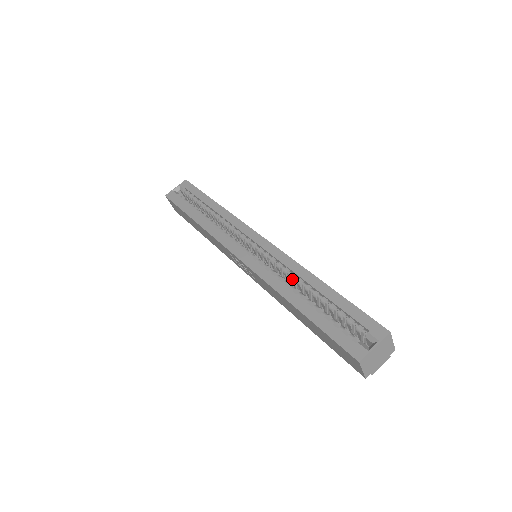
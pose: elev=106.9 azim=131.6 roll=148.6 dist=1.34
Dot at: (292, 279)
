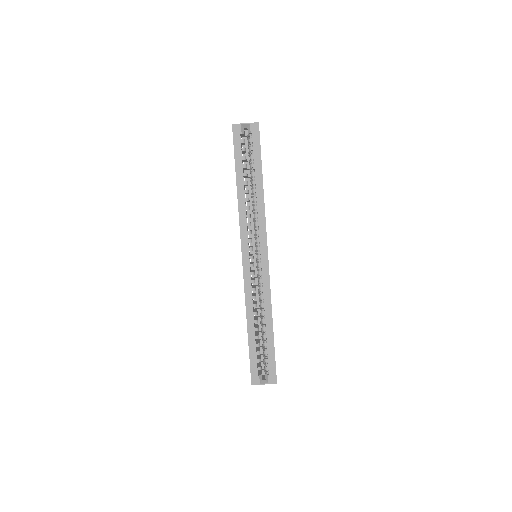
Dot at: (260, 306)
